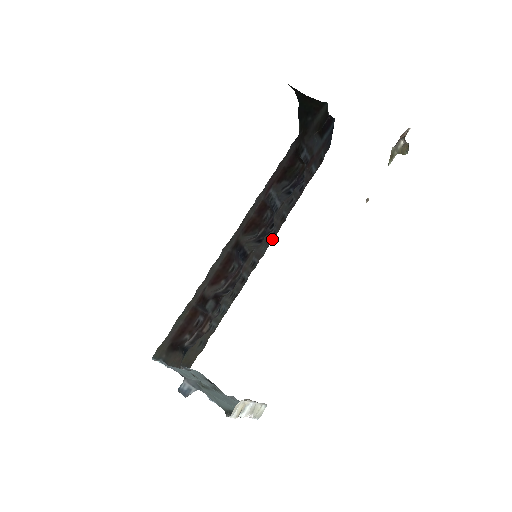
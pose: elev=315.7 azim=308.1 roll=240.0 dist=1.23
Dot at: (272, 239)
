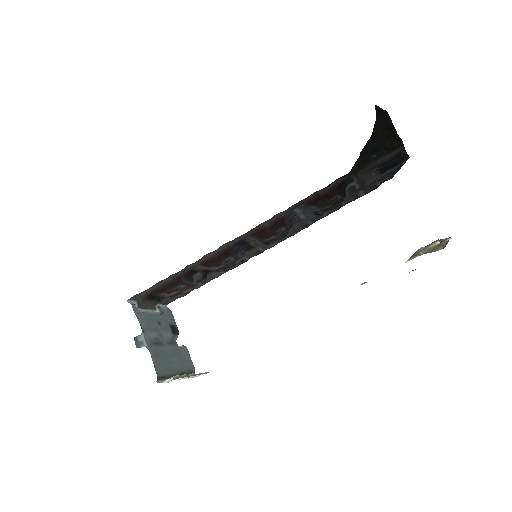
Dot at: occluded
